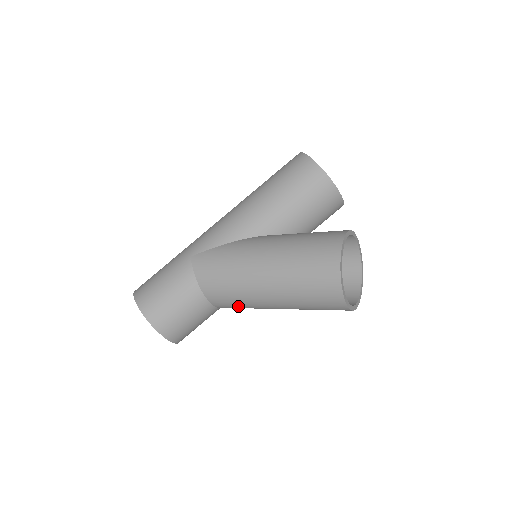
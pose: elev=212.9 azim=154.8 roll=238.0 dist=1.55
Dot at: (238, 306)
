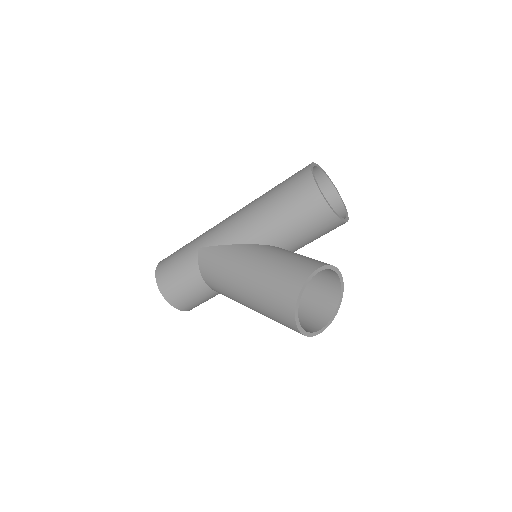
Dot at: occluded
